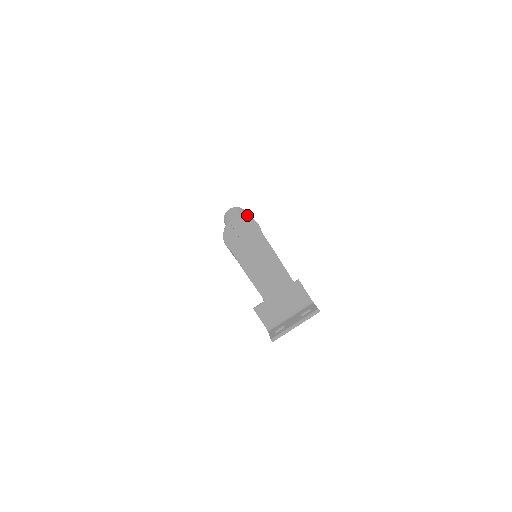
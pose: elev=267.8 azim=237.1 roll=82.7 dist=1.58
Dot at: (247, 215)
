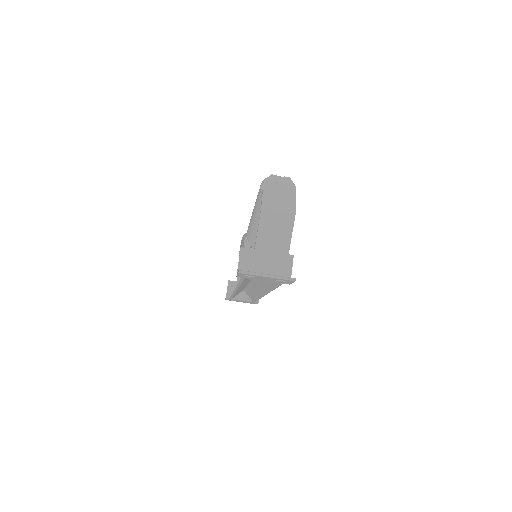
Dot at: occluded
